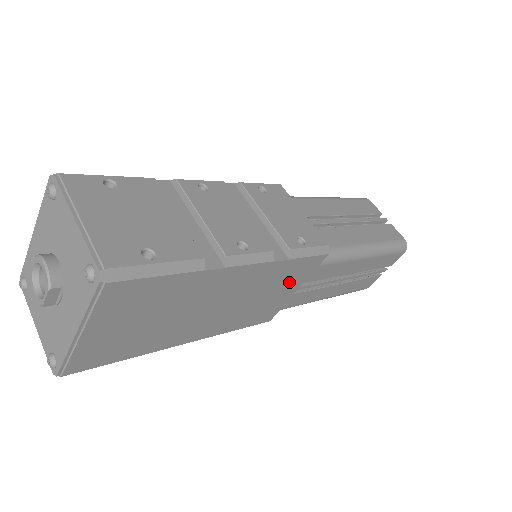
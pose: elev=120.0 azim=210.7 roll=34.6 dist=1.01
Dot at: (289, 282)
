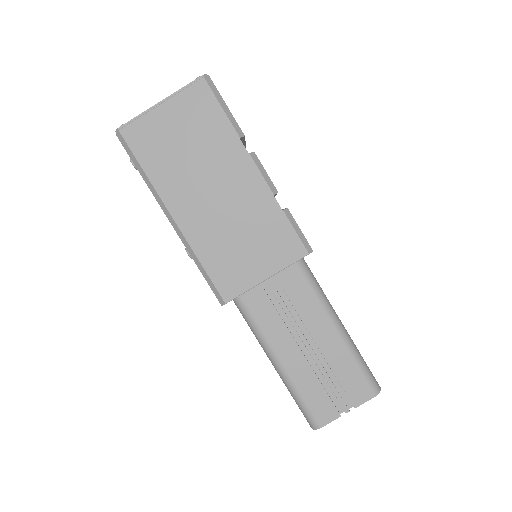
Dot at: (268, 251)
